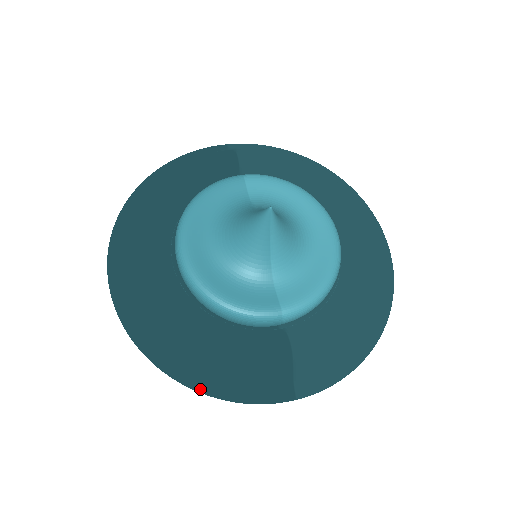
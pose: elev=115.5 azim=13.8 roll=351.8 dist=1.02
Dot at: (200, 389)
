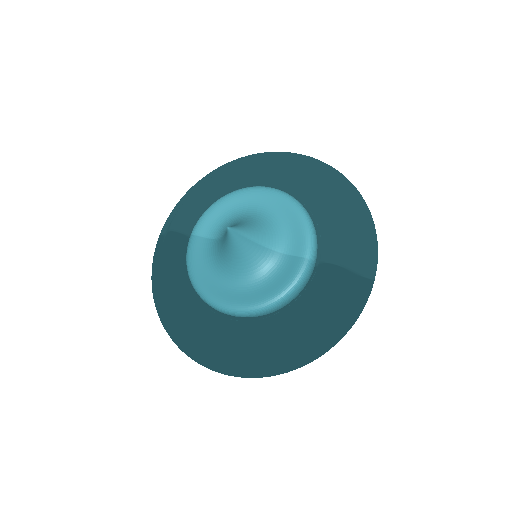
Dot at: (331, 345)
